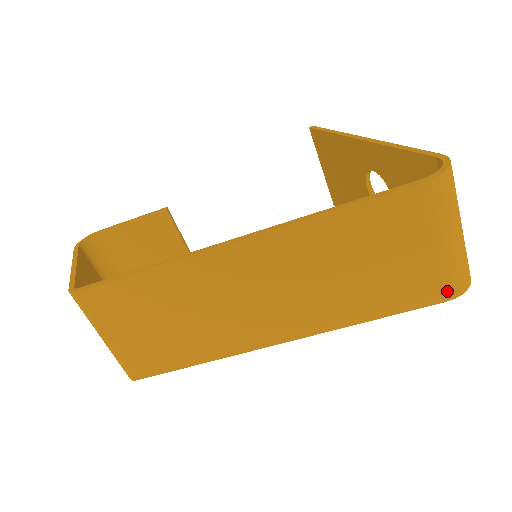
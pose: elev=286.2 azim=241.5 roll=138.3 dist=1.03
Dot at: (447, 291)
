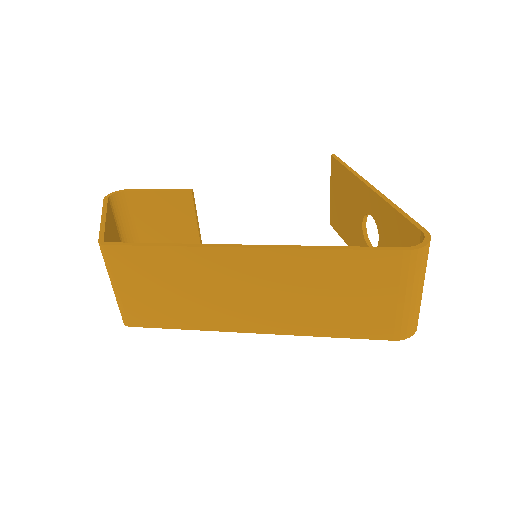
Dot at: (396, 333)
